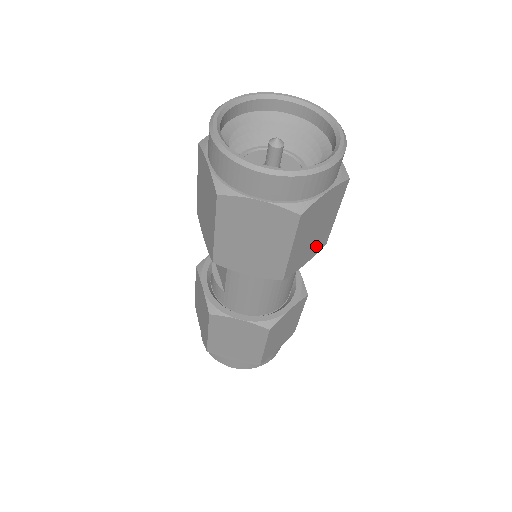
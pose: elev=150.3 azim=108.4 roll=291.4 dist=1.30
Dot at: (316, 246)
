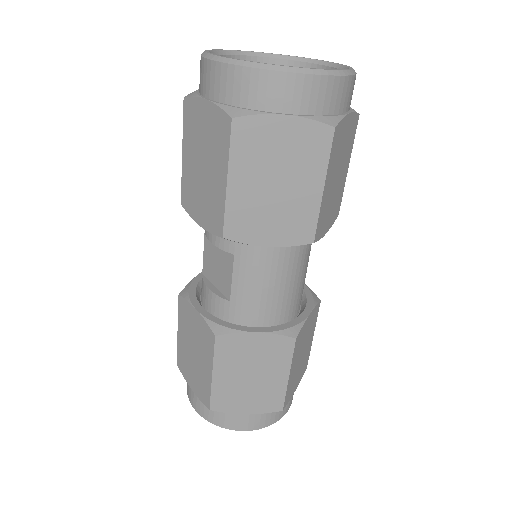
Dot at: (334, 209)
